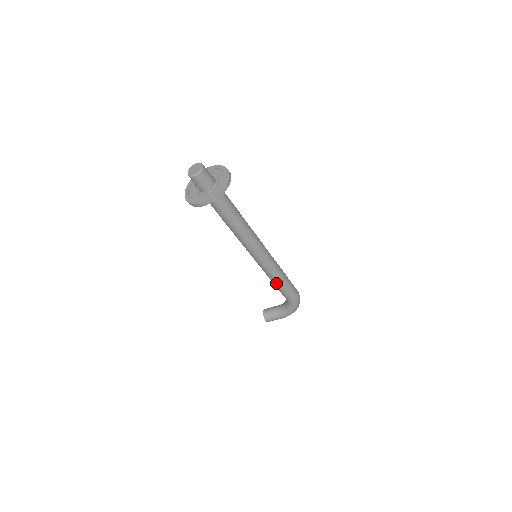
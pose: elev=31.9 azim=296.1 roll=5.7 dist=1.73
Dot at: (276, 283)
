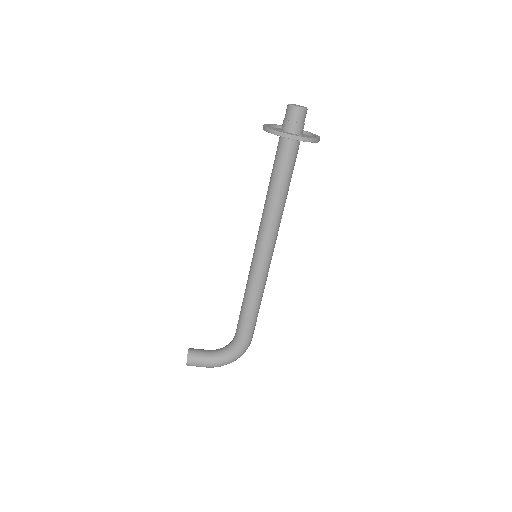
Dot at: (250, 304)
